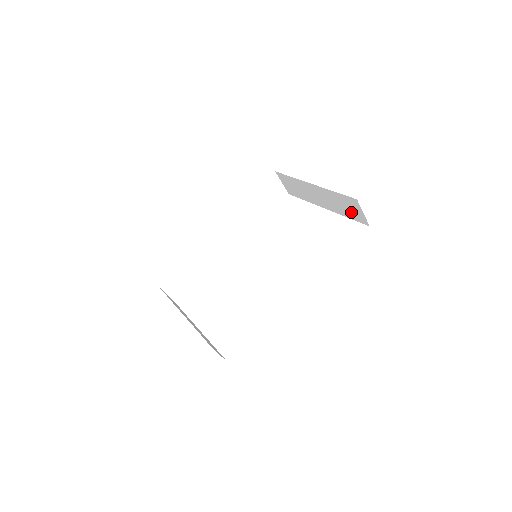
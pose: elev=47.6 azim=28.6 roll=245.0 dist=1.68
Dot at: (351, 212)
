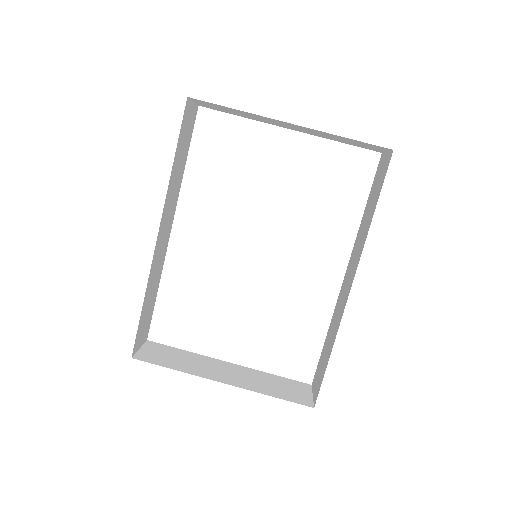
Dot at: (357, 145)
